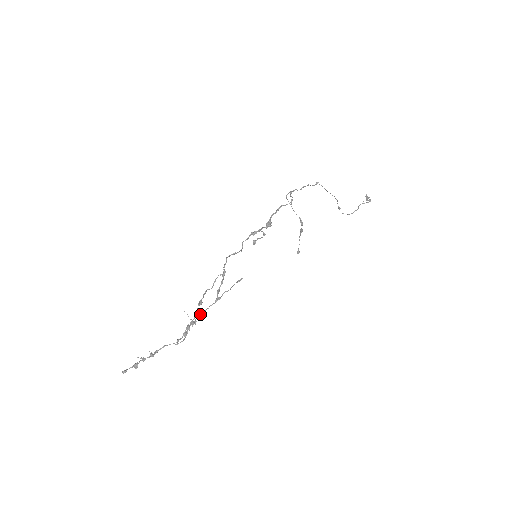
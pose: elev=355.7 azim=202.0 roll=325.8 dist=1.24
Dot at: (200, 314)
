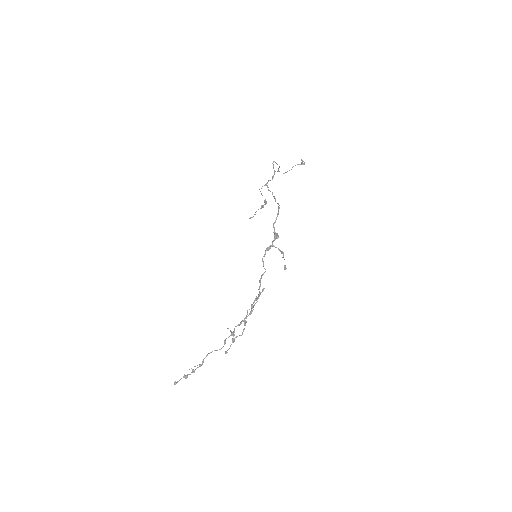
Dot at: occluded
